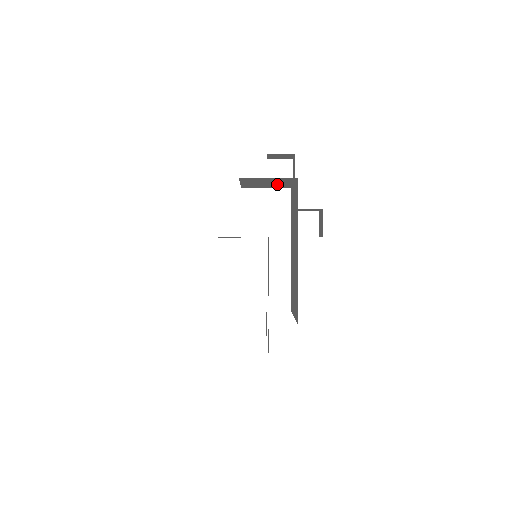
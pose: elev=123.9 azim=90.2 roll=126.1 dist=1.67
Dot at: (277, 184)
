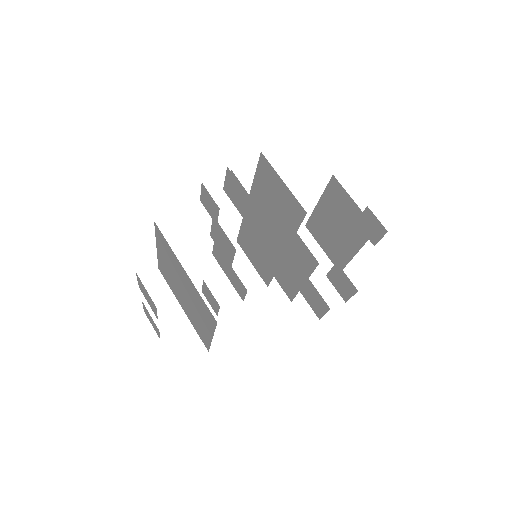
Dot at: (341, 242)
